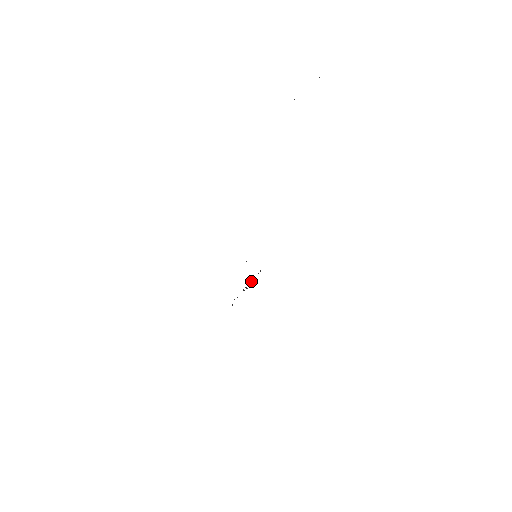
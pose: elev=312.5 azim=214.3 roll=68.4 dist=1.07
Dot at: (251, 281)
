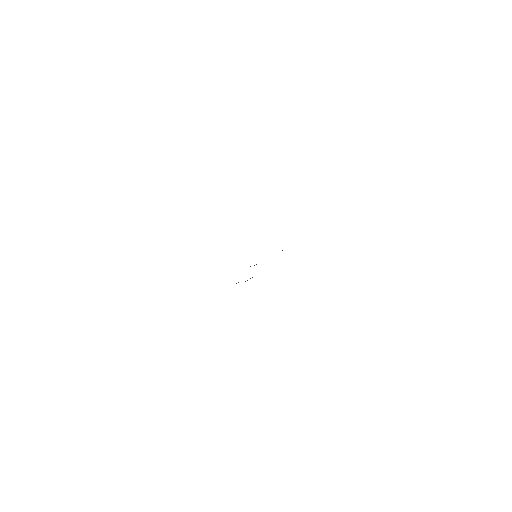
Dot at: (252, 277)
